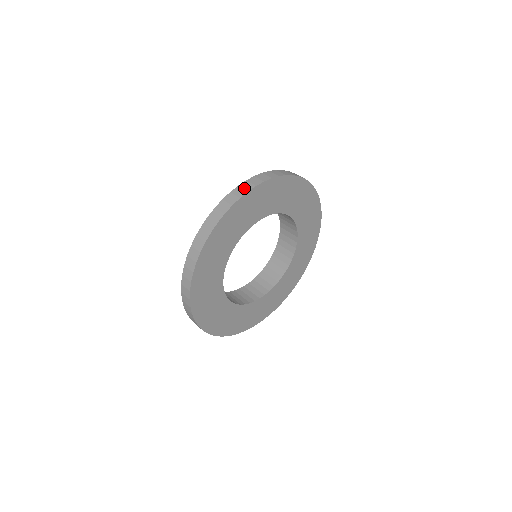
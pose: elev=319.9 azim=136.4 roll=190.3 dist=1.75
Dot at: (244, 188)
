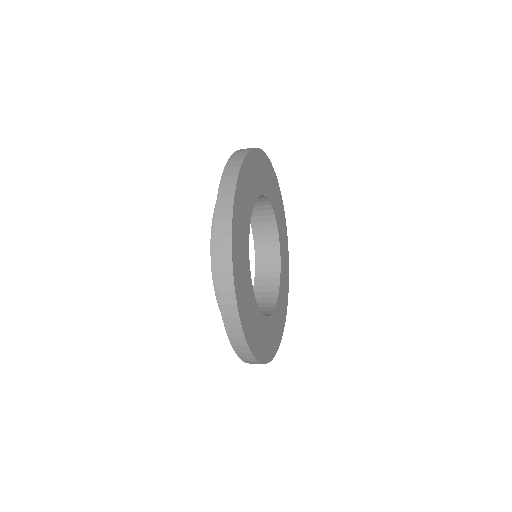
Dot at: (239, 155)
